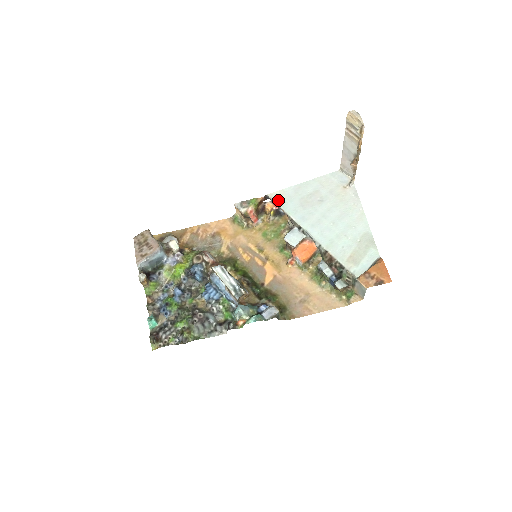
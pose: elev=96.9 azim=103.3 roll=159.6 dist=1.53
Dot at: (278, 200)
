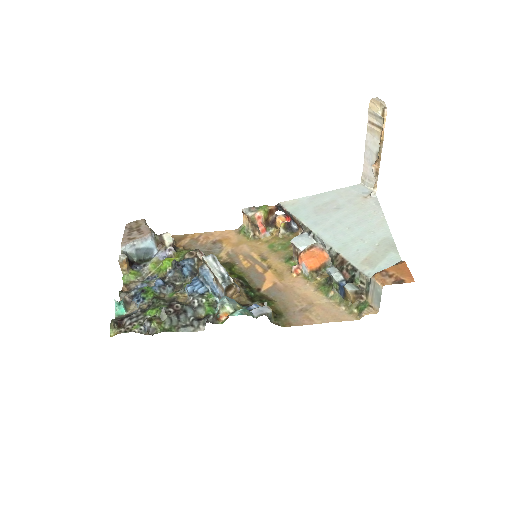
Dot at: (290, 207)
